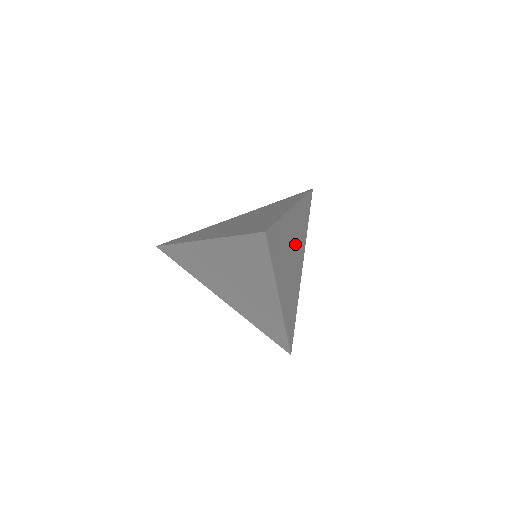
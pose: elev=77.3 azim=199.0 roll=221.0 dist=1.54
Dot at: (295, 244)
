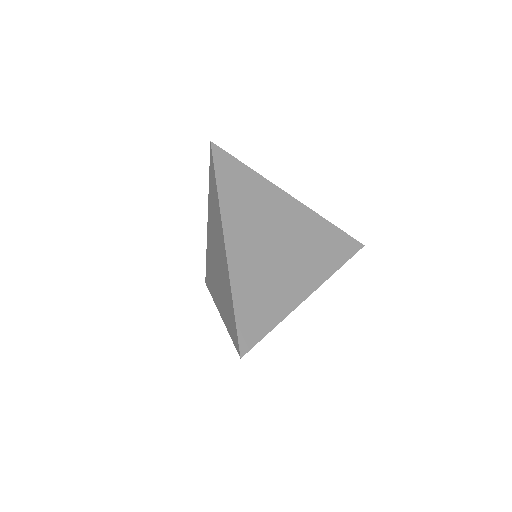
Dot at: occluded
